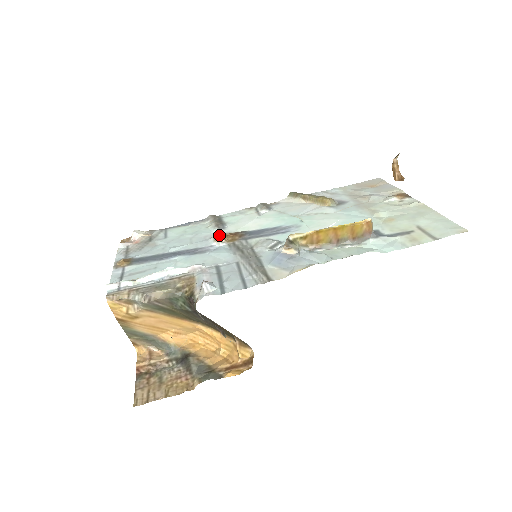
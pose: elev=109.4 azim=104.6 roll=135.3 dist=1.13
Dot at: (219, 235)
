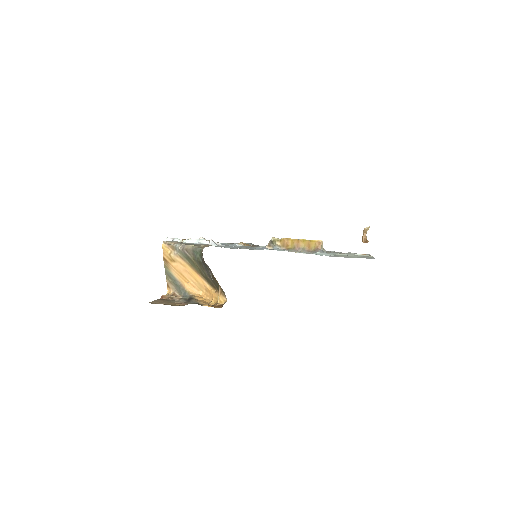
Dot at: (242, 242)
